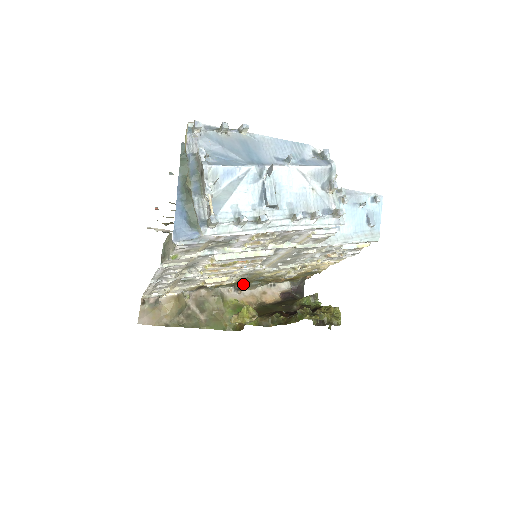
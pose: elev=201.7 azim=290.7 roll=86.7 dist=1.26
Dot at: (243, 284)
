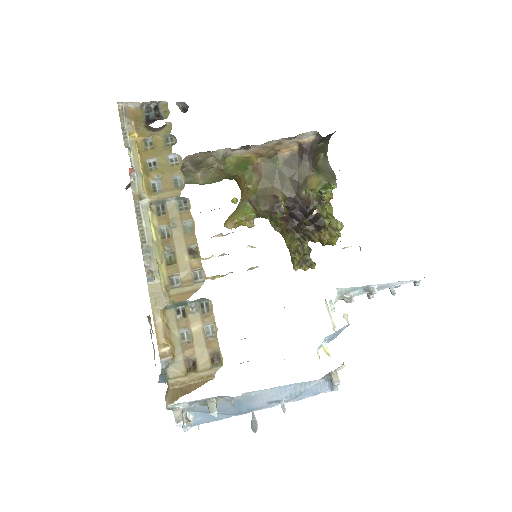
Dot at: occluded
